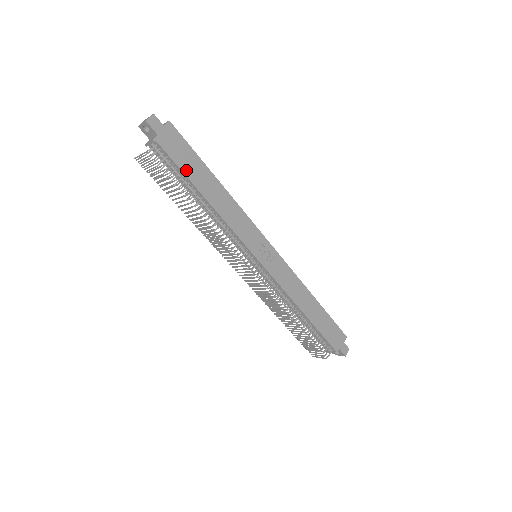
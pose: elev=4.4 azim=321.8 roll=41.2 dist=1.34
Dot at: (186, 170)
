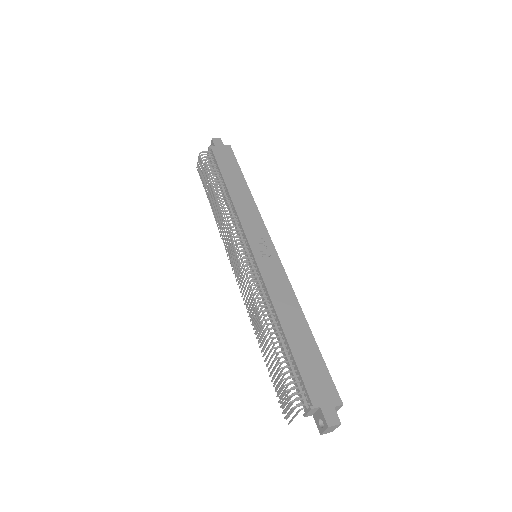
Dot at: (223, 169)
